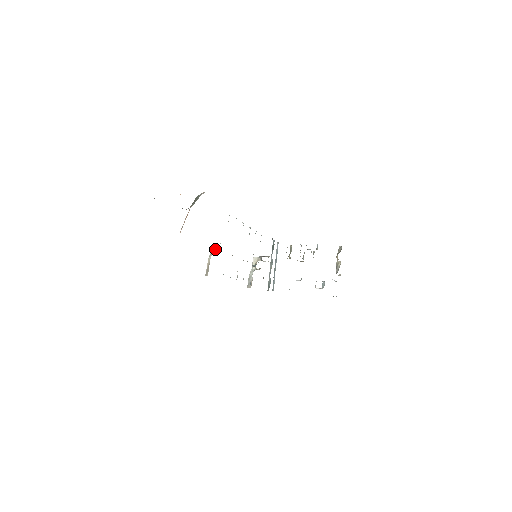
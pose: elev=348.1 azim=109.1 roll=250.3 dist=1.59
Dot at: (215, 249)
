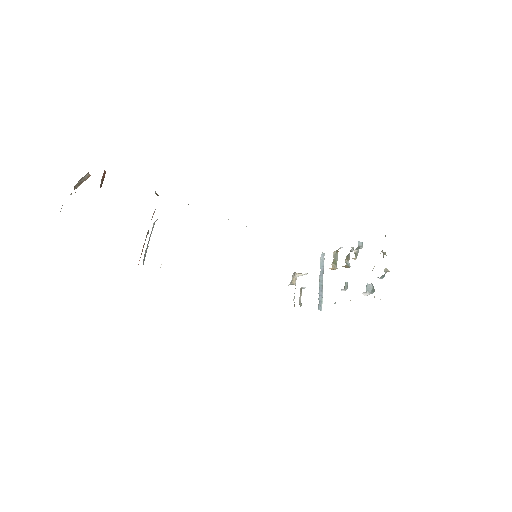
Dot at: occluded
